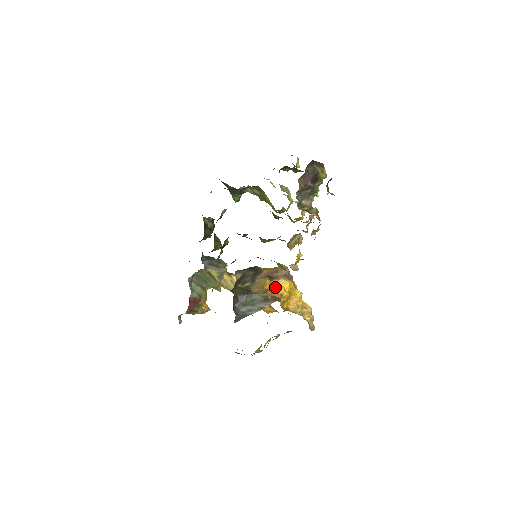
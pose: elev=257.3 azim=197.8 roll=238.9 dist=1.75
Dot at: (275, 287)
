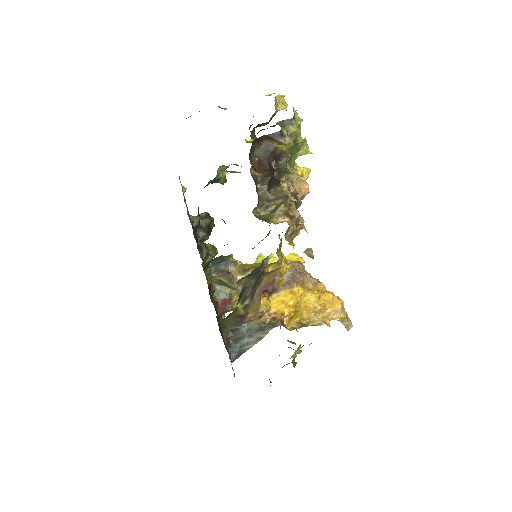
Dot at: (275, 303)
